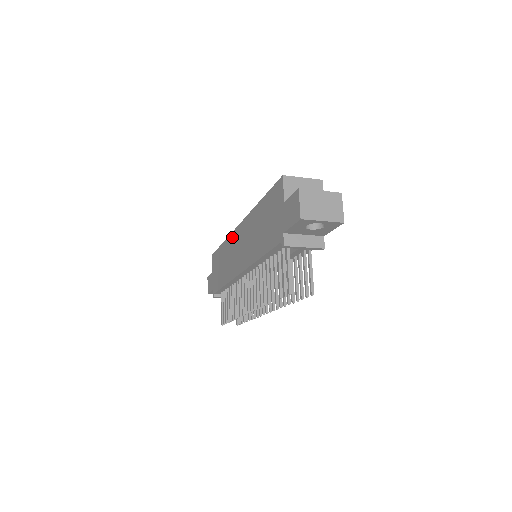
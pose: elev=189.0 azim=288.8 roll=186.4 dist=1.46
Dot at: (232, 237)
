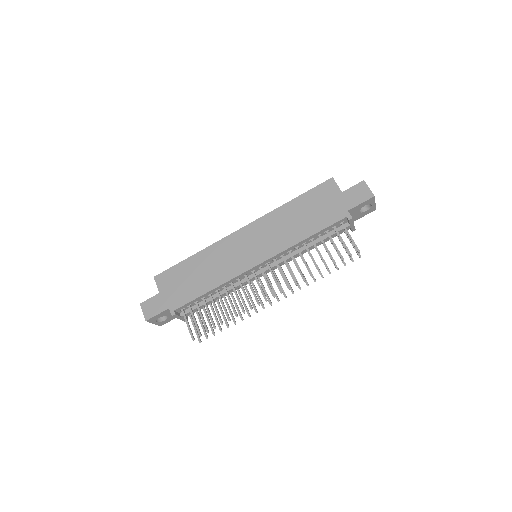
Dot at: (224, 242)
